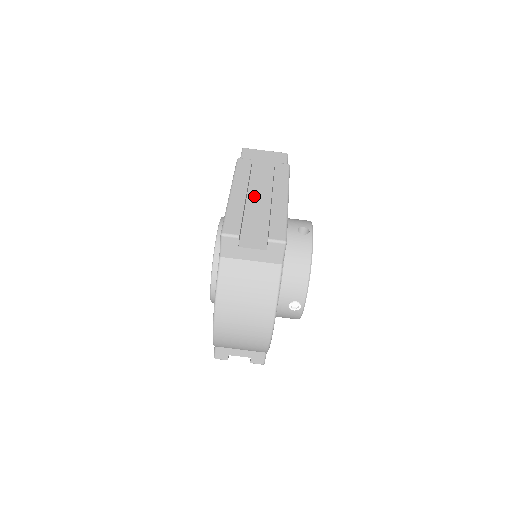
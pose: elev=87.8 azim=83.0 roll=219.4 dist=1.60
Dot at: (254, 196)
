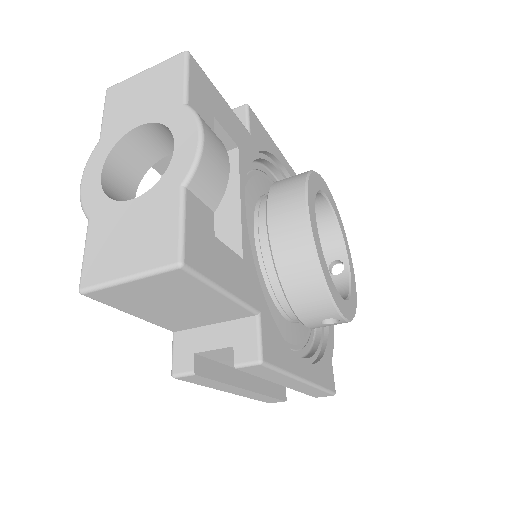
Dot at: occluded
